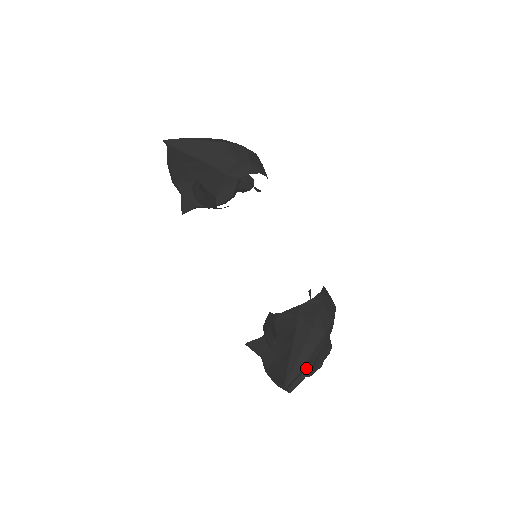
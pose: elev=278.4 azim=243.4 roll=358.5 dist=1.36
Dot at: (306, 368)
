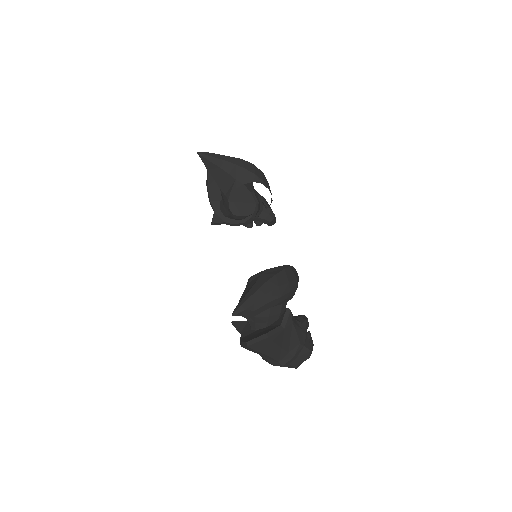
Dot at: (255, 309)
